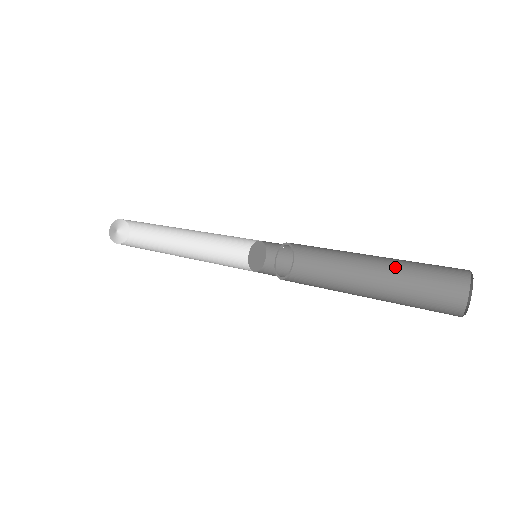
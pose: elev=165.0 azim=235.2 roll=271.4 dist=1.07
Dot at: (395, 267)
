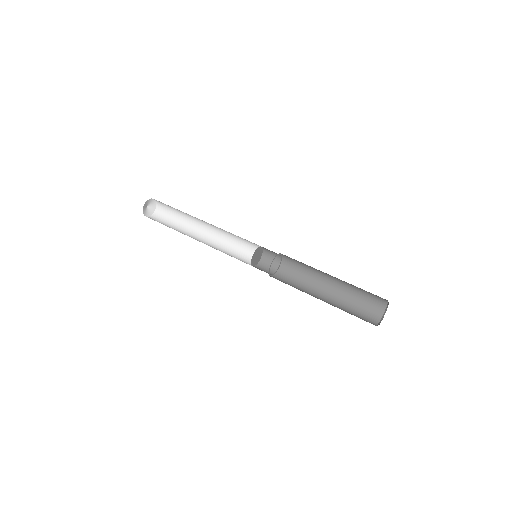
Dot at: (344, 291)
